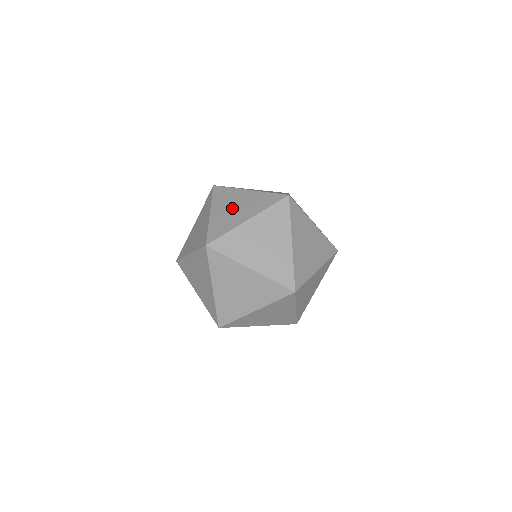
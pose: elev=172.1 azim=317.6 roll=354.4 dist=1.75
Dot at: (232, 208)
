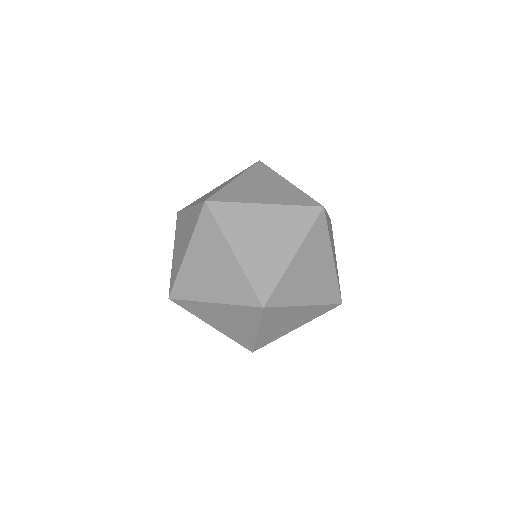
Dot at: (259, 186)
